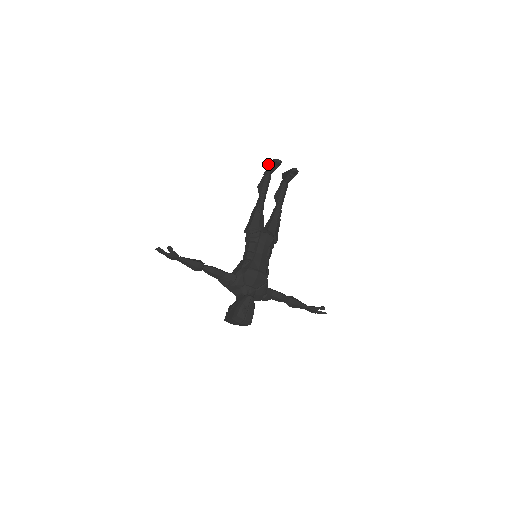
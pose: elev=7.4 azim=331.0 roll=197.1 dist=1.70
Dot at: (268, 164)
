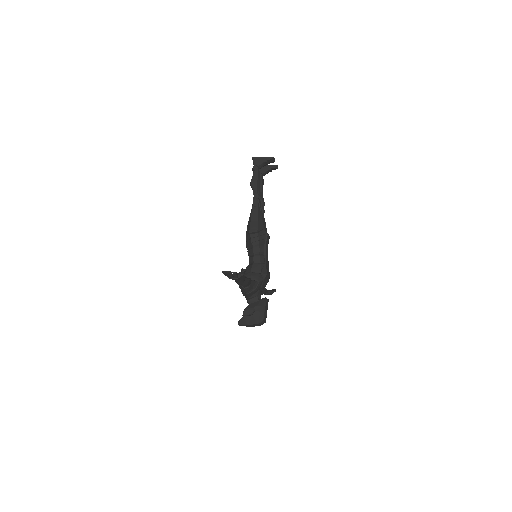
Dot at: (260, 159)
